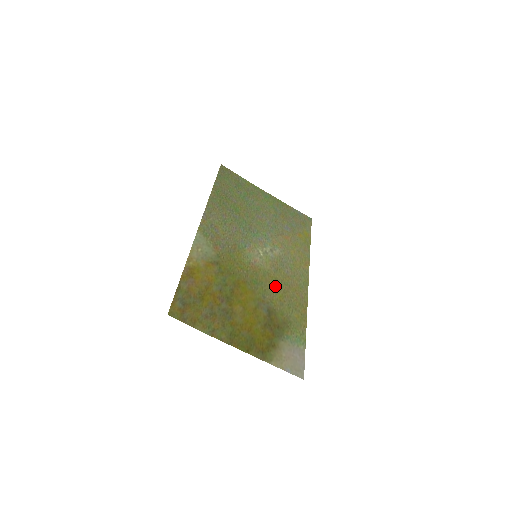
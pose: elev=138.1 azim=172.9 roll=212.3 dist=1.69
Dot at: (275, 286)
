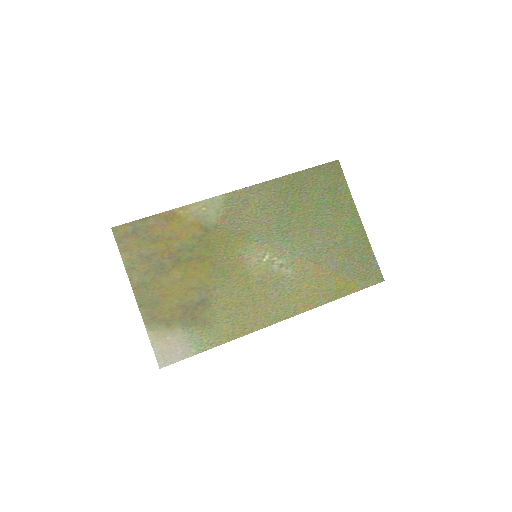
Dot at: (239, 292)
